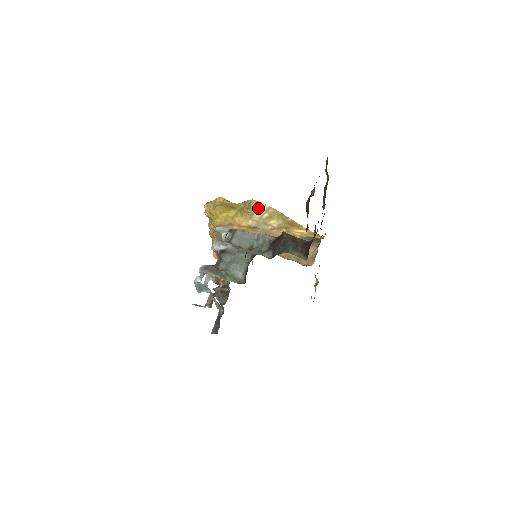
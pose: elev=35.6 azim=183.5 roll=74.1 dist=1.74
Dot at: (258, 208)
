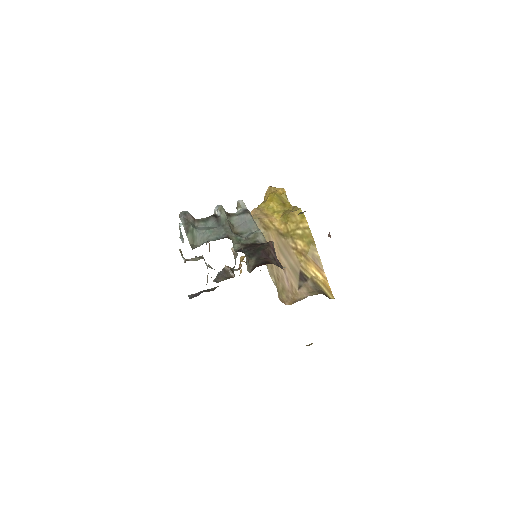
Dot at: (298, 220)
